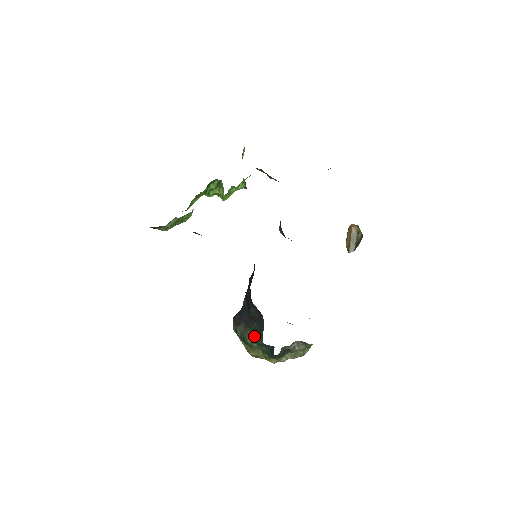
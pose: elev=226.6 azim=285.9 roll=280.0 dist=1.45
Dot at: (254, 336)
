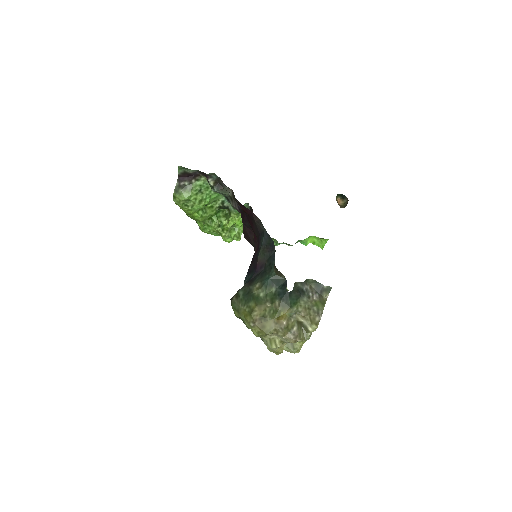
Dot at: (262, 278)
